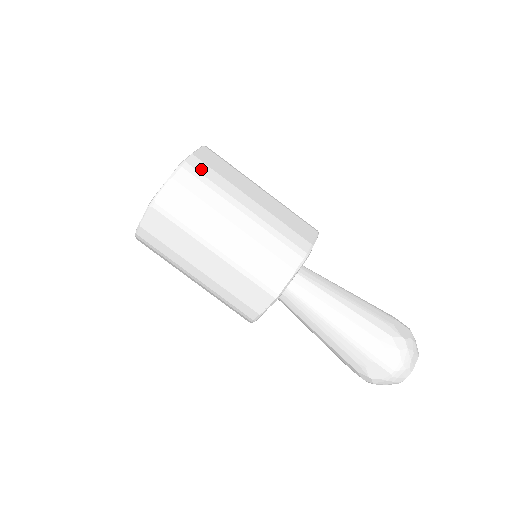
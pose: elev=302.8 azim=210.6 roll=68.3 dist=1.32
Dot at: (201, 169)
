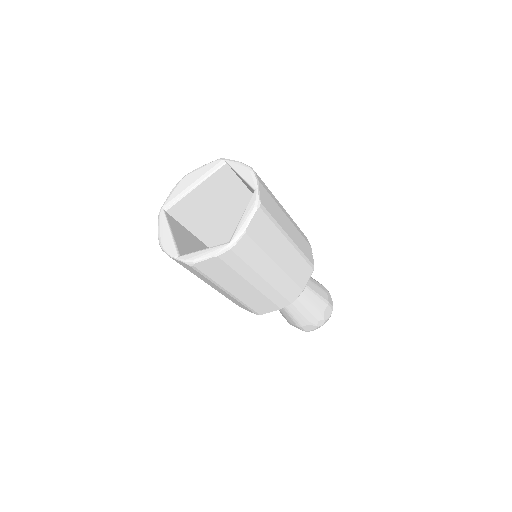
Dot at: (247, 248)
